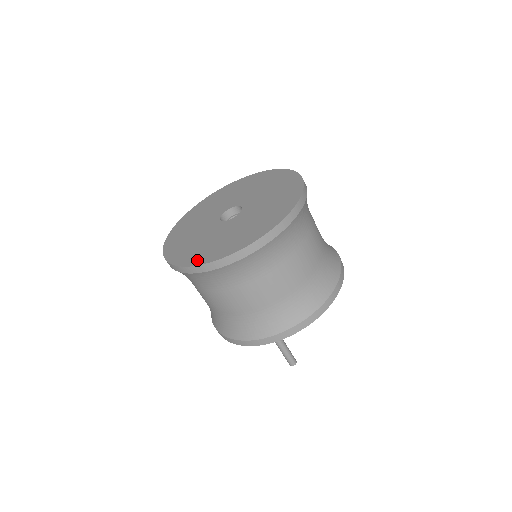
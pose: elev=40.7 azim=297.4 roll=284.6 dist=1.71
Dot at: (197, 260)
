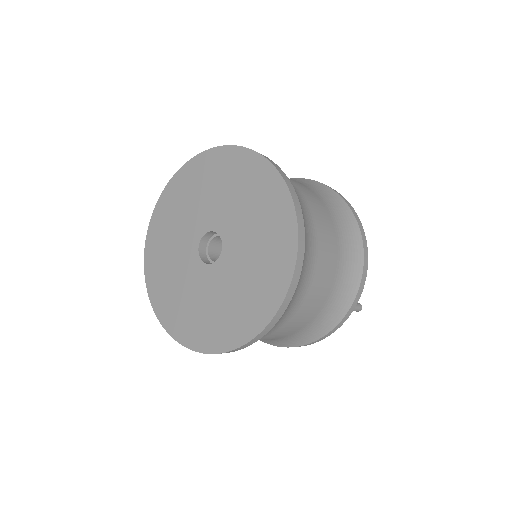
Dot at: (244, 333)
